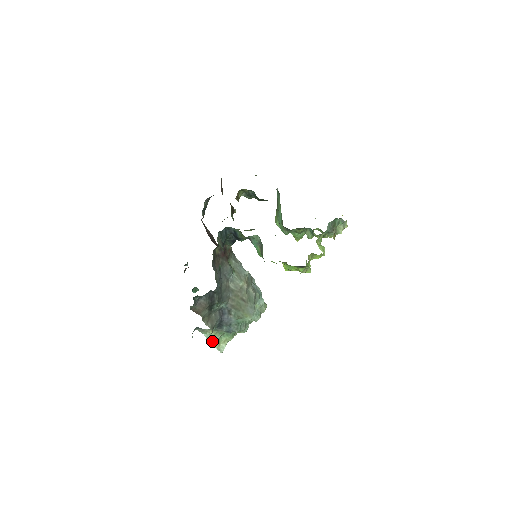
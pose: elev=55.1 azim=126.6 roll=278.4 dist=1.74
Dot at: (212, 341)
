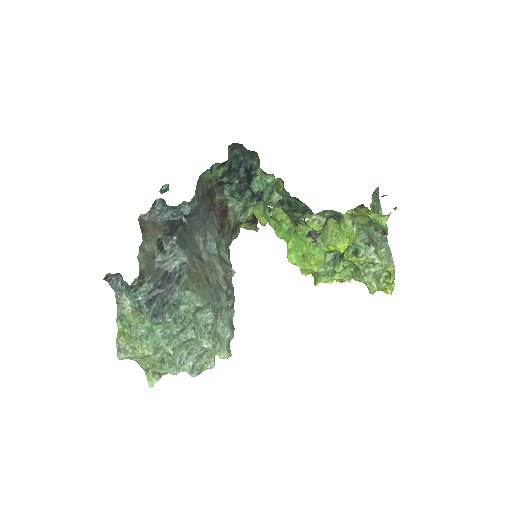
Dot at: (120, 329)
